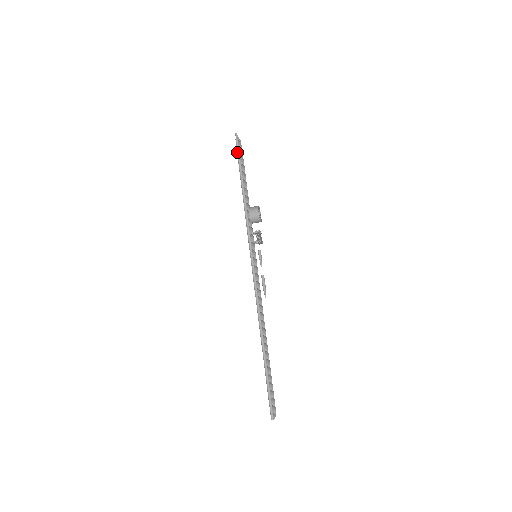
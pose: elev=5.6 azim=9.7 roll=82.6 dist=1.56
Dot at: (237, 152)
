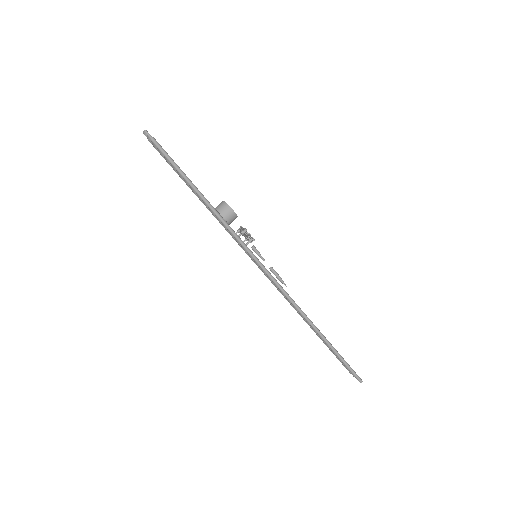
Dot at: (164, 155)
